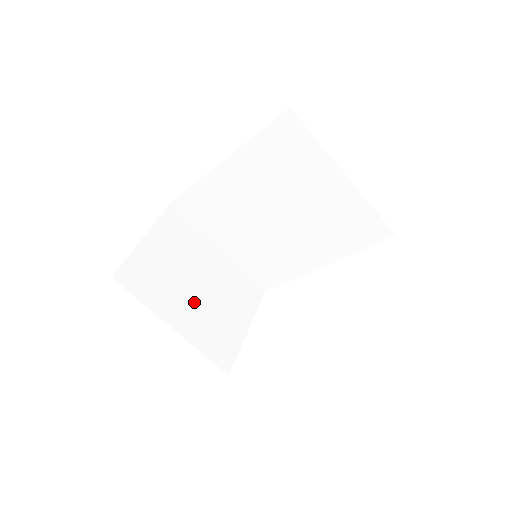
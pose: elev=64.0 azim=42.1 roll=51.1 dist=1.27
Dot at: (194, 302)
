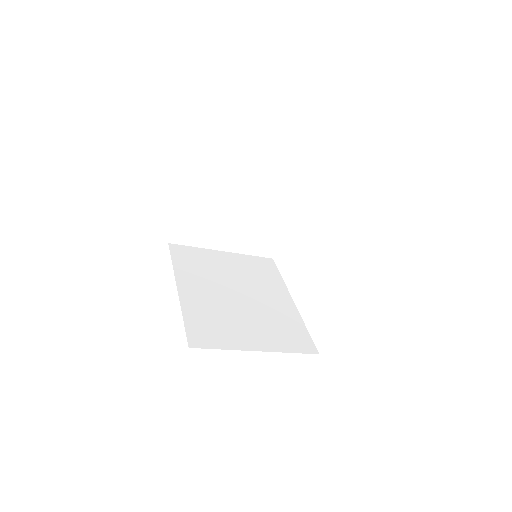
Dot at: (236, 228)
